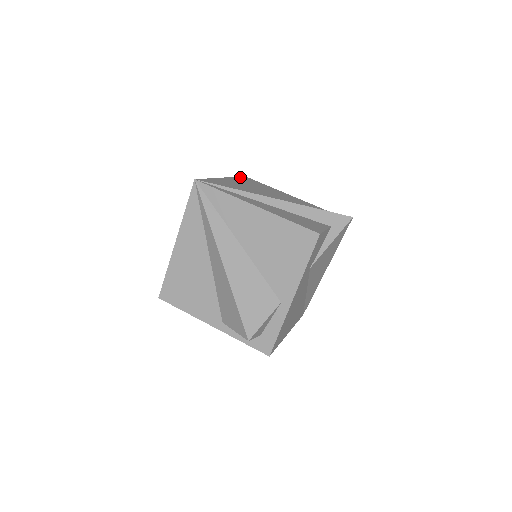
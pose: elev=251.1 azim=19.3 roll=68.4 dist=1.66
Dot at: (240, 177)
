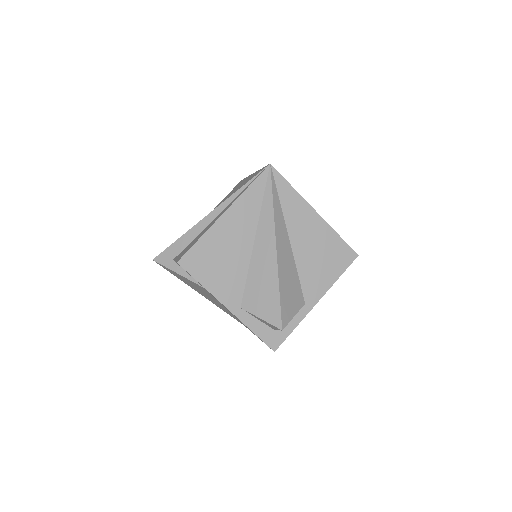
Dot at: occluded
